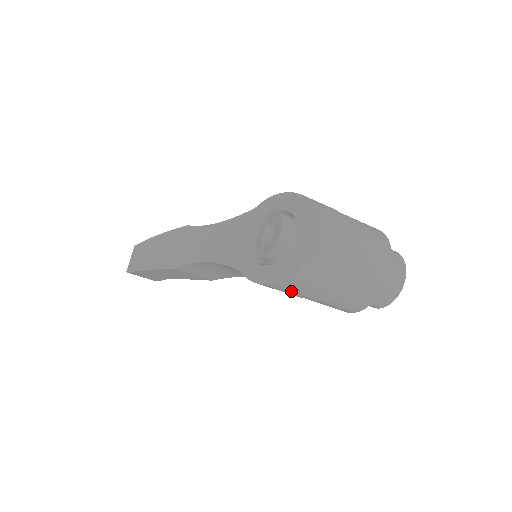
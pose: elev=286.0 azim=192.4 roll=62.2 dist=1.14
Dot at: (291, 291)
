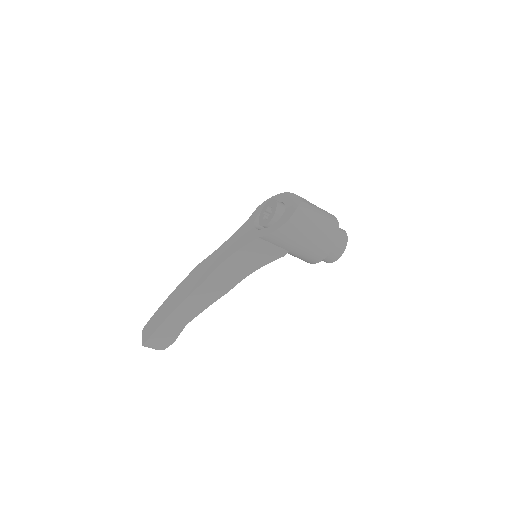
Dot at: (294, 232)
